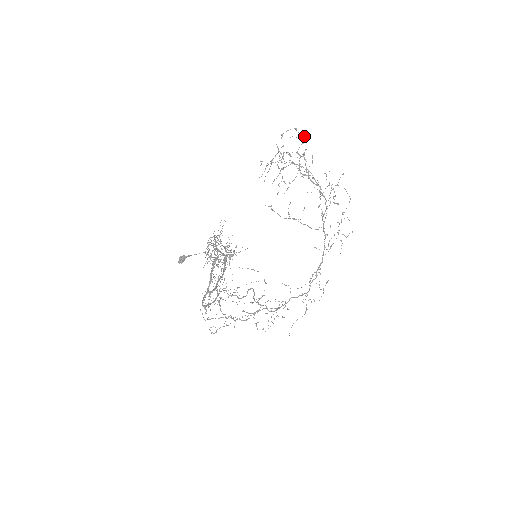
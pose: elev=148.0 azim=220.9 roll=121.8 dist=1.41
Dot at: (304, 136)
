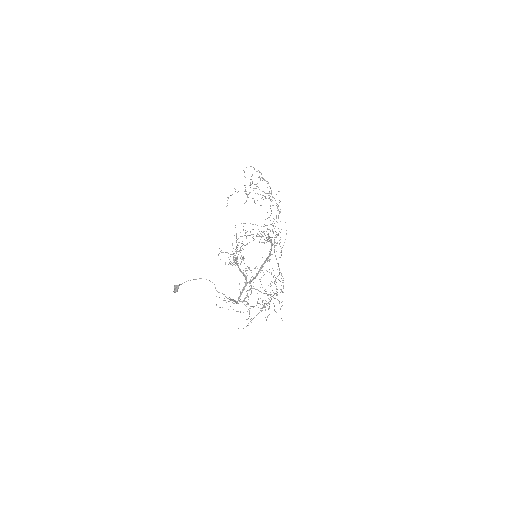
Dot at: (256, 171)
